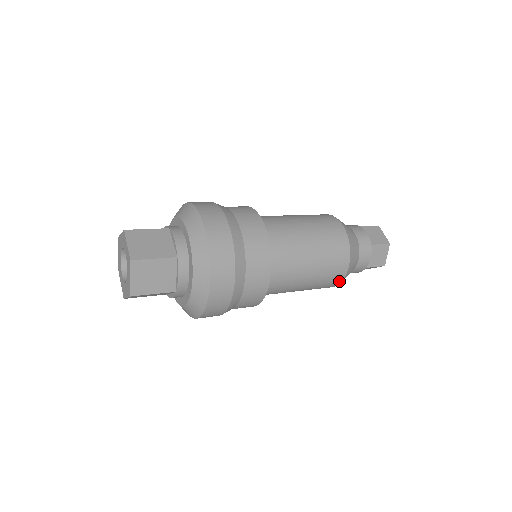
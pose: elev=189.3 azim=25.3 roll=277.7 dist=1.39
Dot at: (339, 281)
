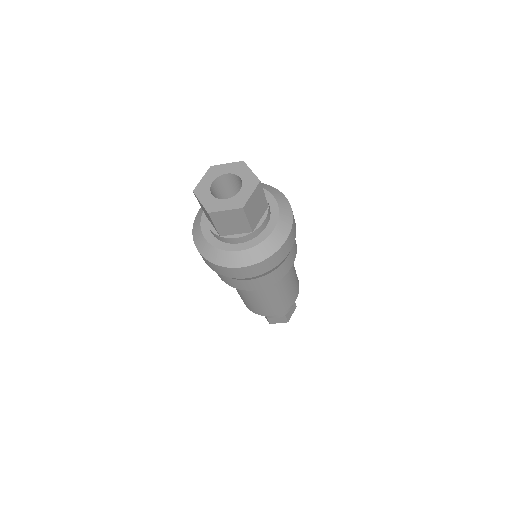
Dot at: (284, 310)
